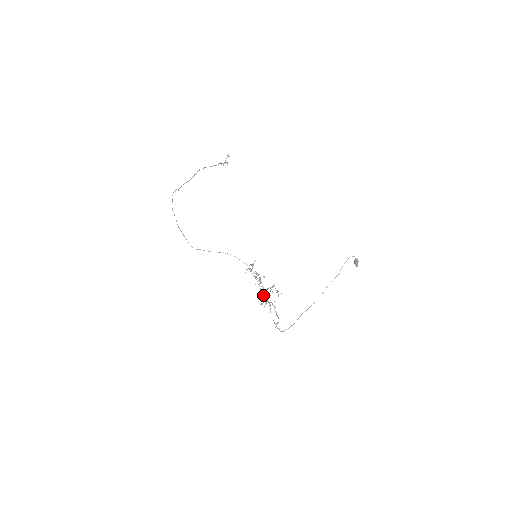
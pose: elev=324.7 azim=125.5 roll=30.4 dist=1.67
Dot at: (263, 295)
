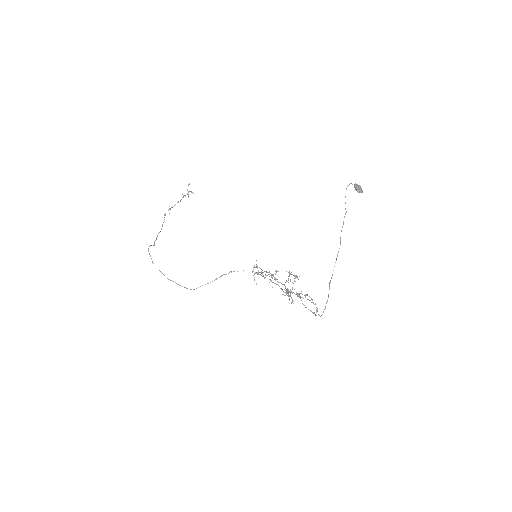
Dot at: occluded
